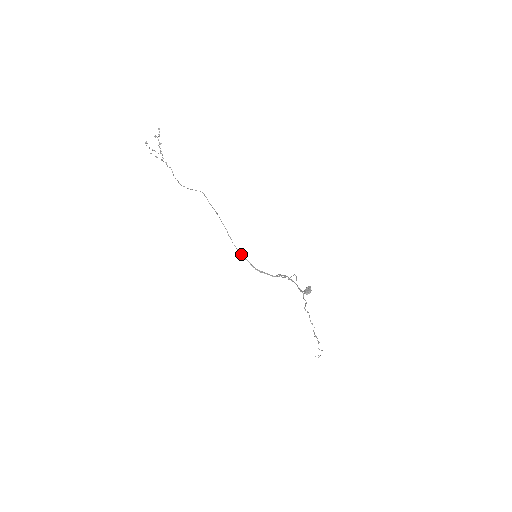
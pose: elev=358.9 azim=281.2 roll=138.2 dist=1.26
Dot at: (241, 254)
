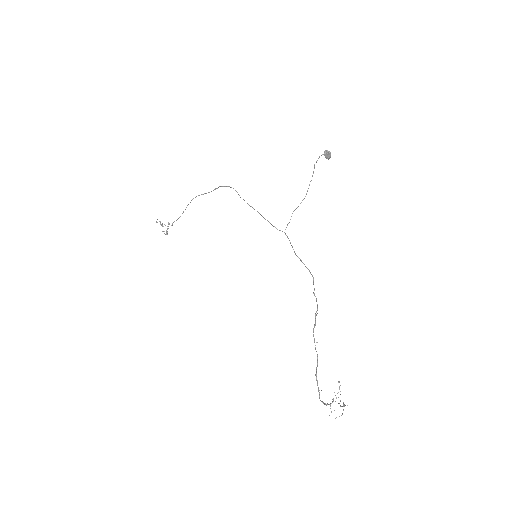
Dot at: (248, 204)
